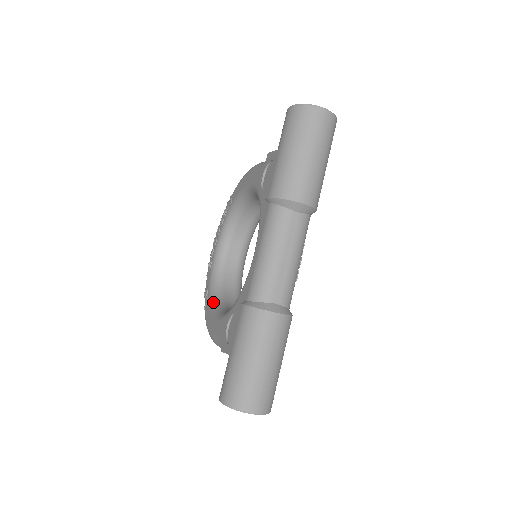
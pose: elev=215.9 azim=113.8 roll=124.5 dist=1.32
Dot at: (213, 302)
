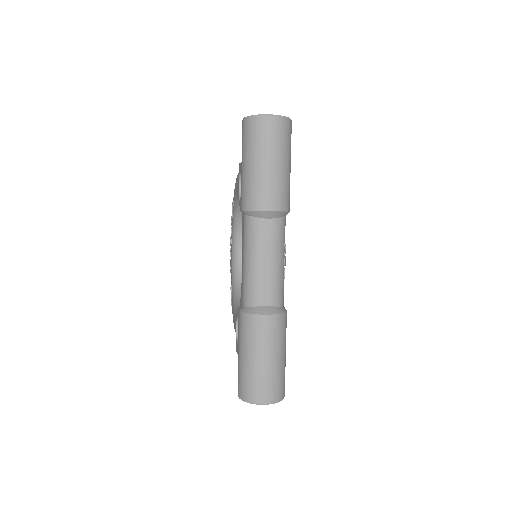
Dot at: (235, 300)
